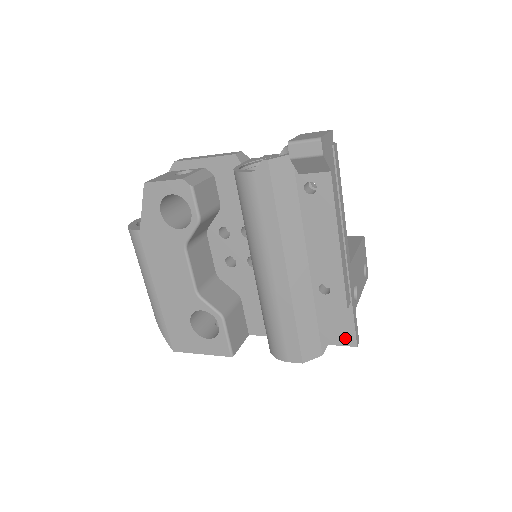
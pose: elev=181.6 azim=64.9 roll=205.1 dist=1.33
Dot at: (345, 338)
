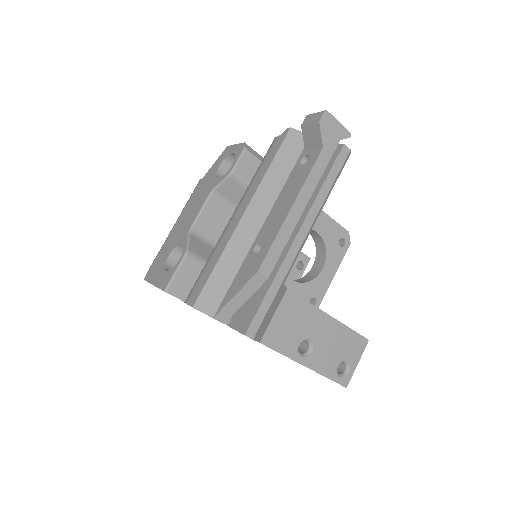
Dot at: (244, 322)
